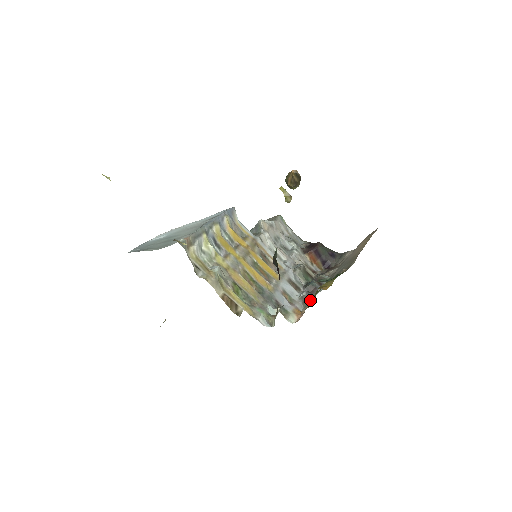
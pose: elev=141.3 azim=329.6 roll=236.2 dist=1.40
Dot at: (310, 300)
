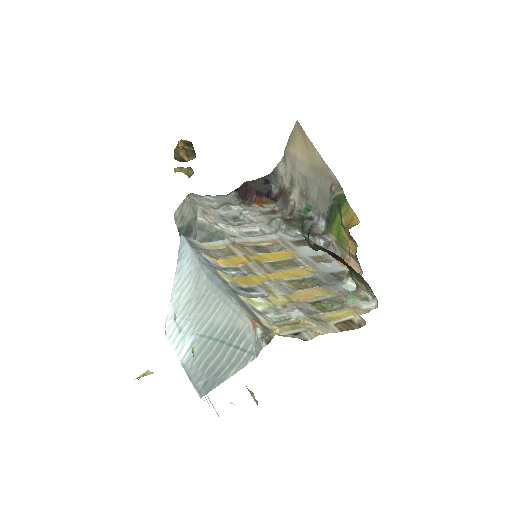
Dot at: (333, 241)
